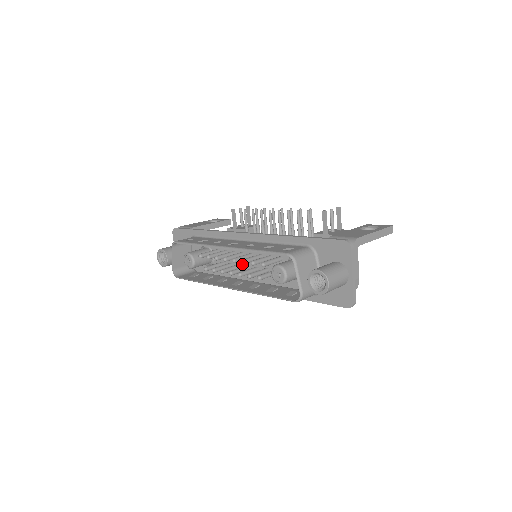
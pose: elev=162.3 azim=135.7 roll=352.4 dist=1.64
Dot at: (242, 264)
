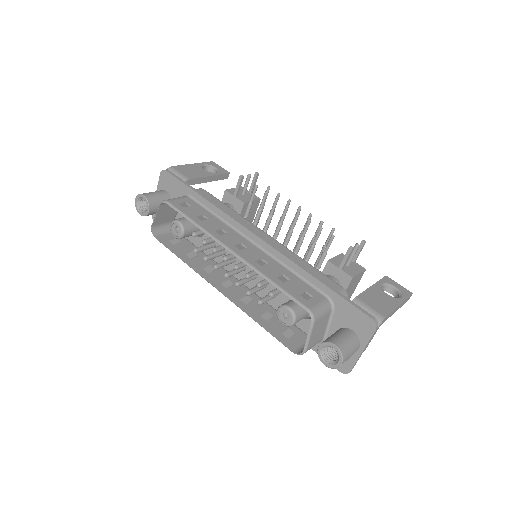
Dot at: (238, 260)
